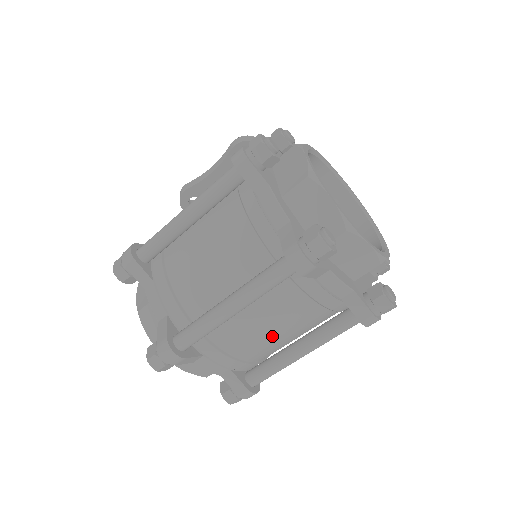
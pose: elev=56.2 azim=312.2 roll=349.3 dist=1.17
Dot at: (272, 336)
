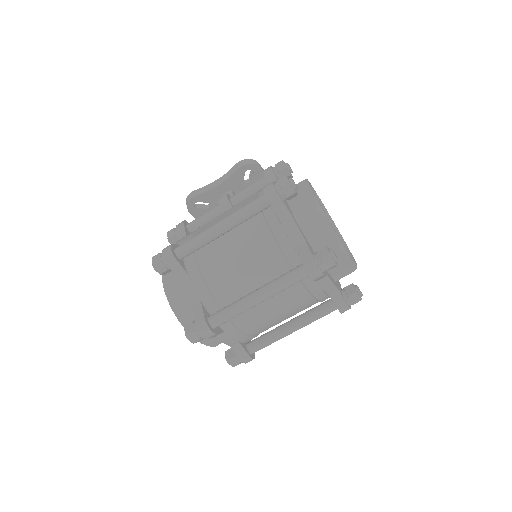
Dot at: (275, 318)
